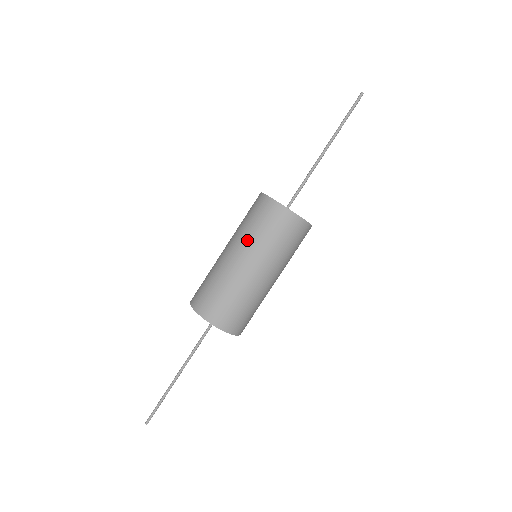
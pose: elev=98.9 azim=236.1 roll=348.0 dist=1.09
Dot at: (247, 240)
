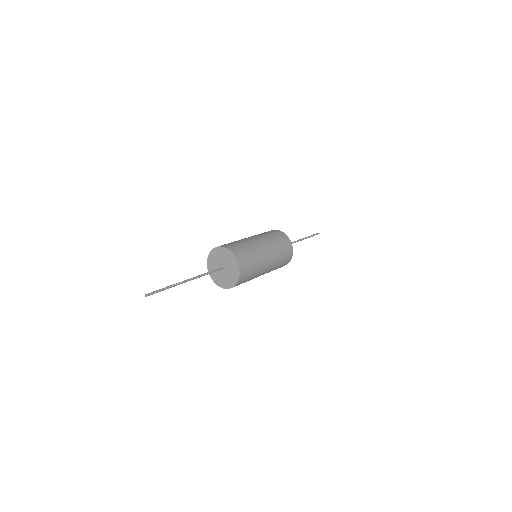
Dot at: (257, 235)
